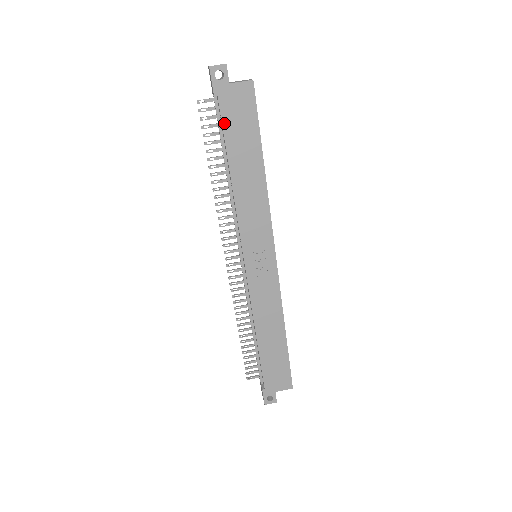
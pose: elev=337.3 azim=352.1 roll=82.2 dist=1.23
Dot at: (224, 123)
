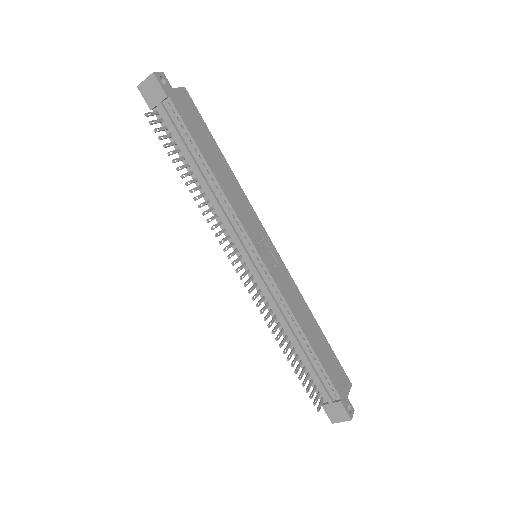
Dot at: (185, 122)
